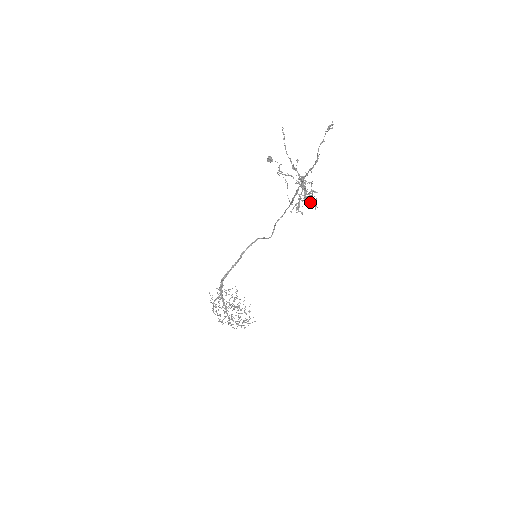
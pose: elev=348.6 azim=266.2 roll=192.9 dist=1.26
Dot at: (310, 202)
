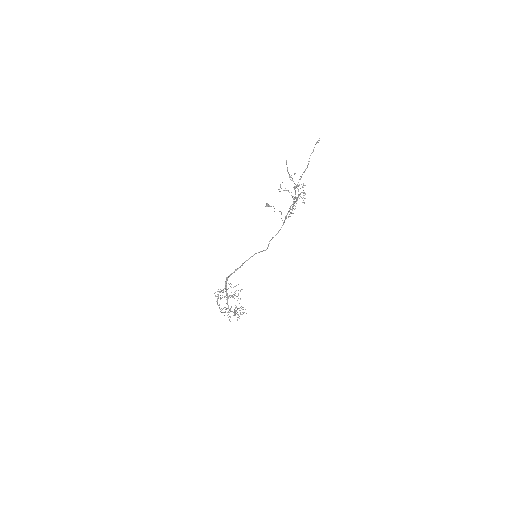
Dot at: occluded
